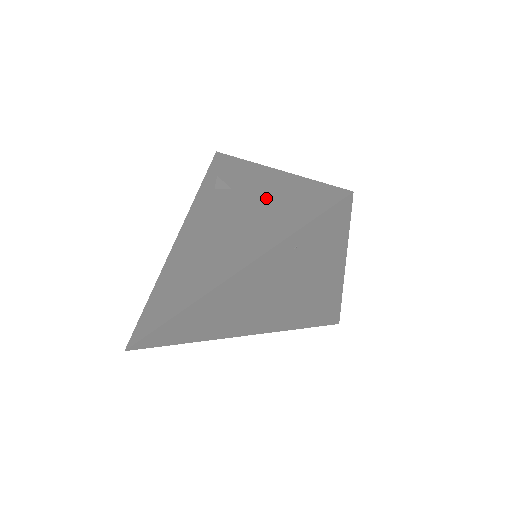
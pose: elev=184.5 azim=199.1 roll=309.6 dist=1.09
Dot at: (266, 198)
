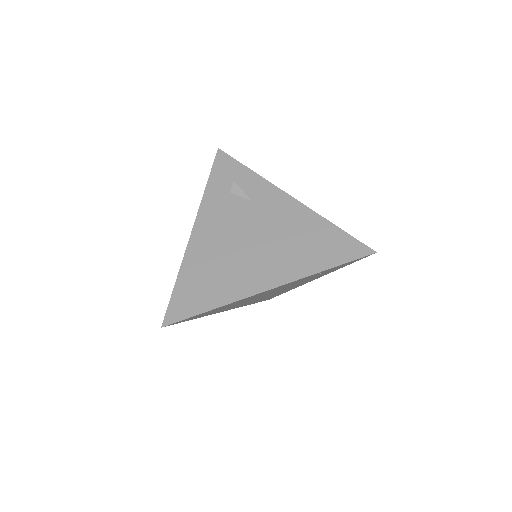
Dot at: (296, 227)
